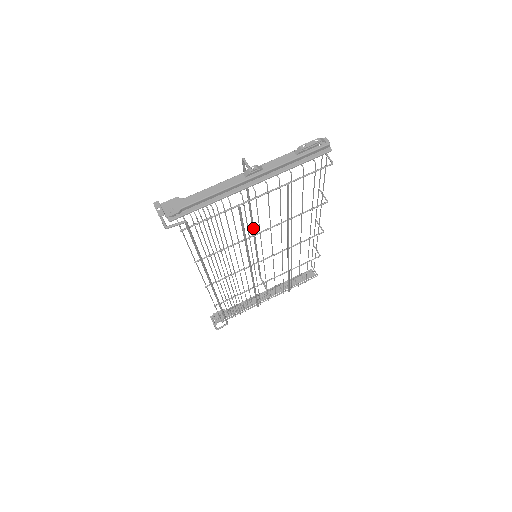
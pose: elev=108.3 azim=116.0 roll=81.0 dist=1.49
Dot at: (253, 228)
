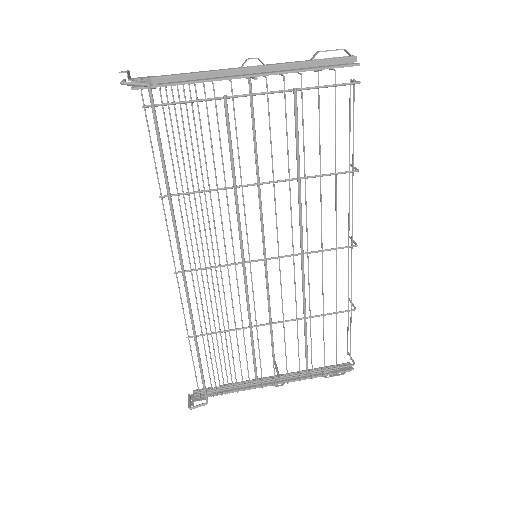
Dot at: occluded
